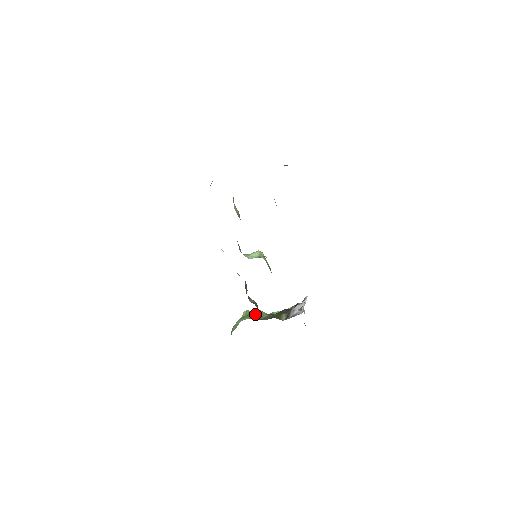
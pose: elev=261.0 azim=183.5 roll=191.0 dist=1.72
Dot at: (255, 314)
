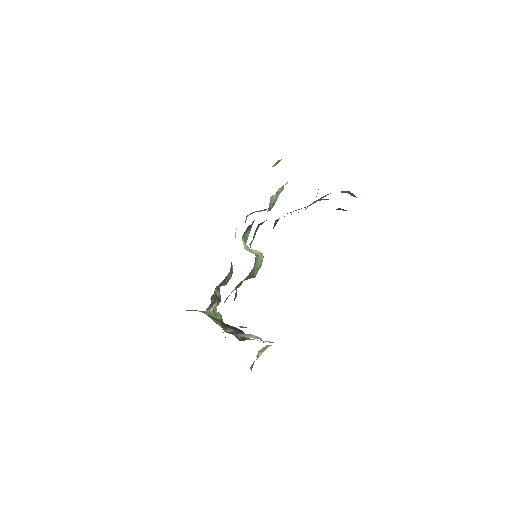
Dot at: occluded
